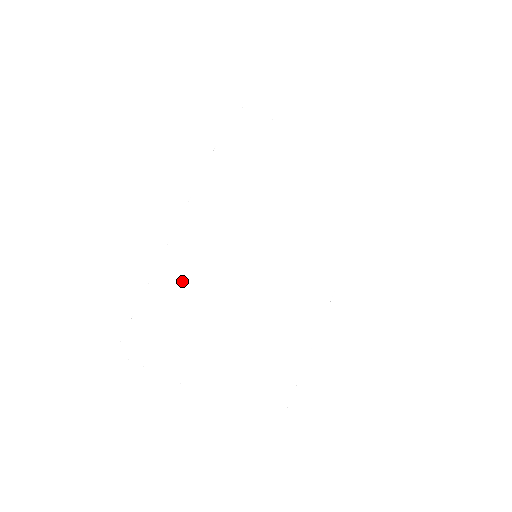
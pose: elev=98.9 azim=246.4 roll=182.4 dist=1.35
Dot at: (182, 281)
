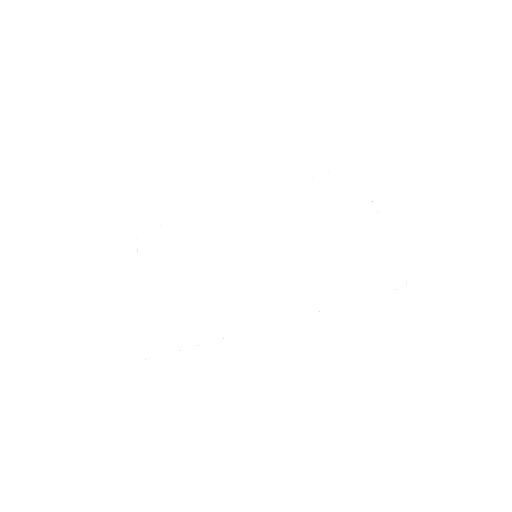
Dot at: (205, 230)
